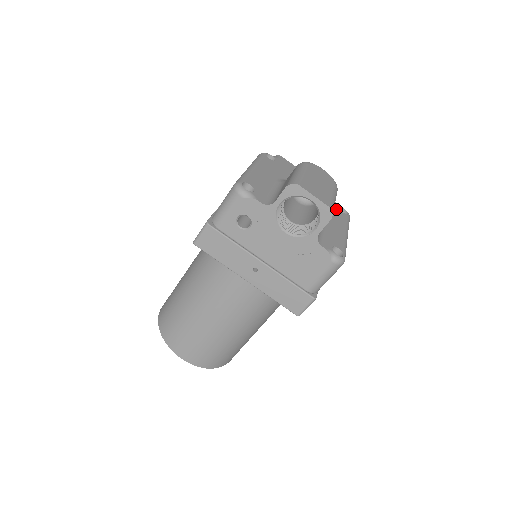
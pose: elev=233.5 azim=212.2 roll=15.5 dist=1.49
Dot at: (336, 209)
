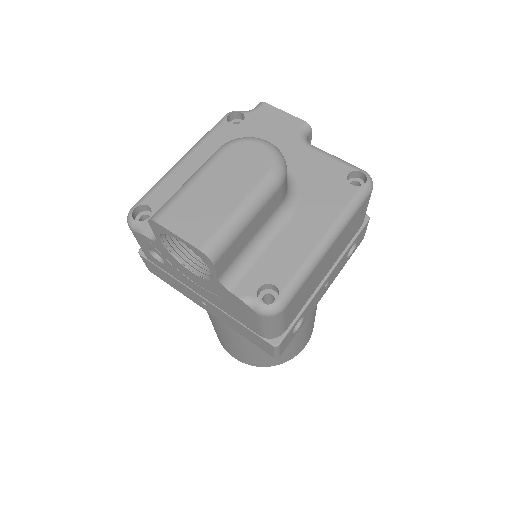
Dot at: (334, 183)
